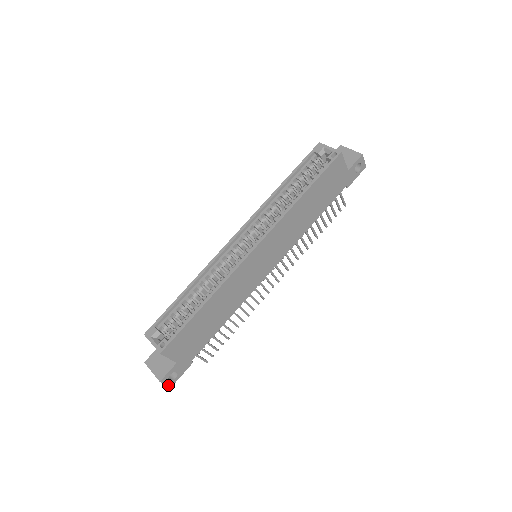
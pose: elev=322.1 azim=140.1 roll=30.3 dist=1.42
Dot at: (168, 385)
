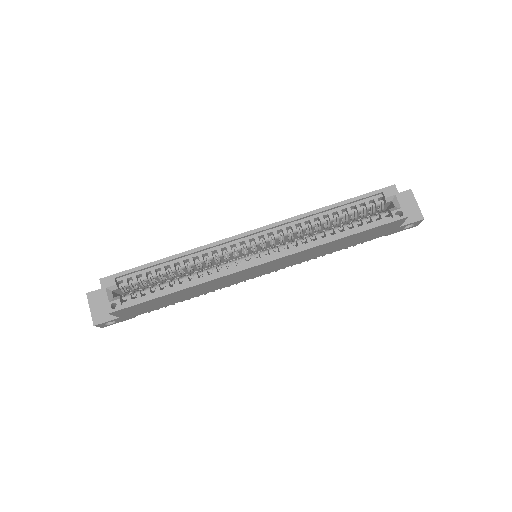
Dot at: (100, 327)
